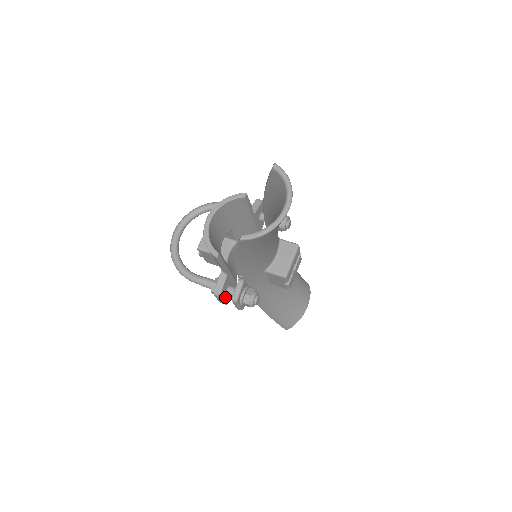
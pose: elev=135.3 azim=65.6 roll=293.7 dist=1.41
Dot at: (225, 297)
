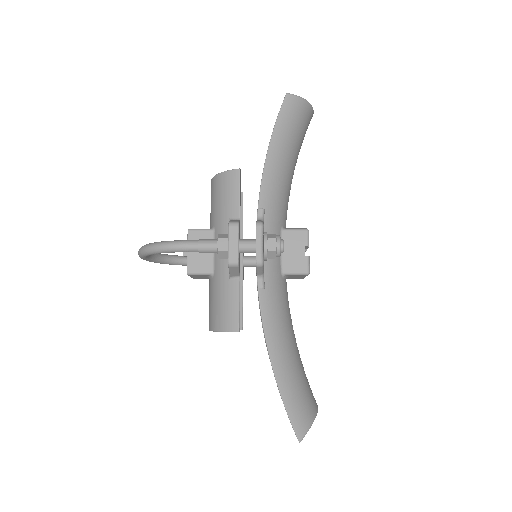
Dot at: (238, 245)
